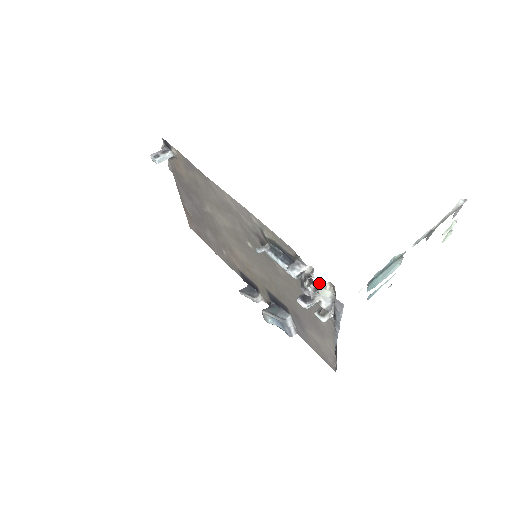
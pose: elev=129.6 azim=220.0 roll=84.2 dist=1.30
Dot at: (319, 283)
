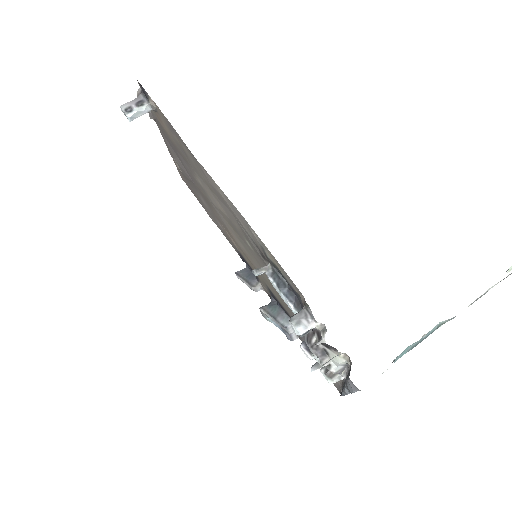
Dot at: (331, 346)
